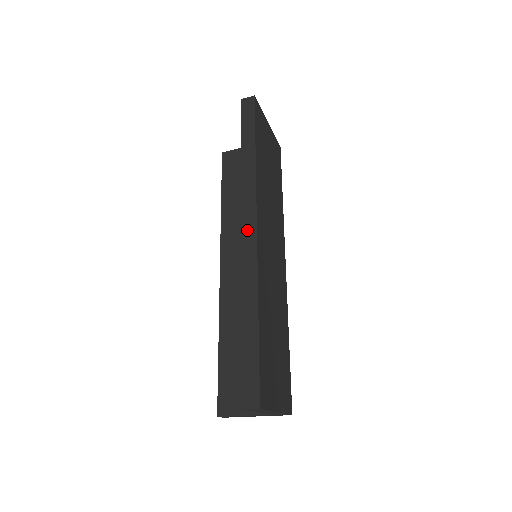
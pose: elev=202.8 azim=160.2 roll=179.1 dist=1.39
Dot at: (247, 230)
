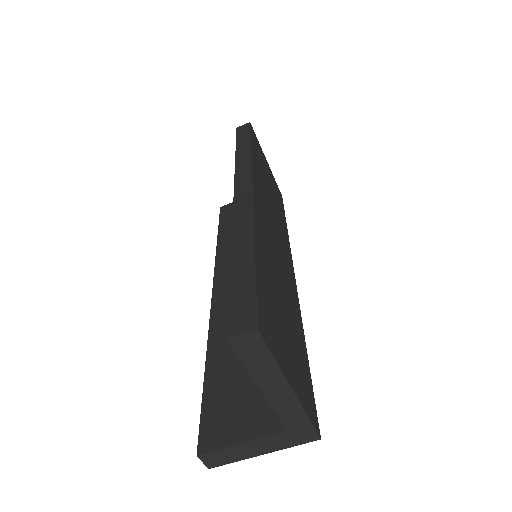
Dot at: (241, 190)
